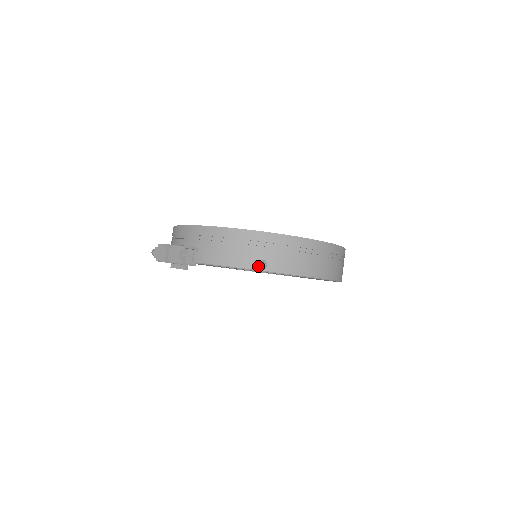
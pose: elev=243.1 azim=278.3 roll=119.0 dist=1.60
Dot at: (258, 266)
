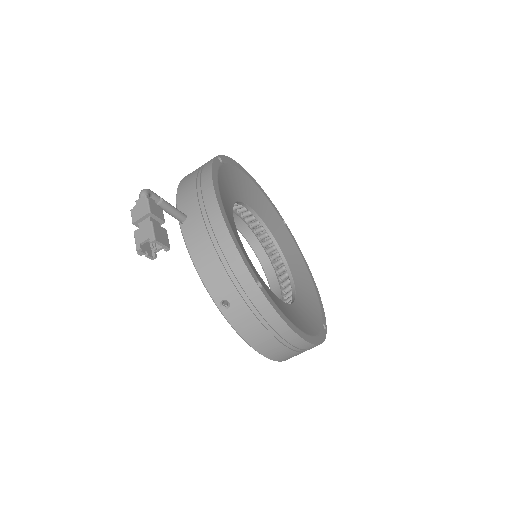
Dot at: (219, 301)
